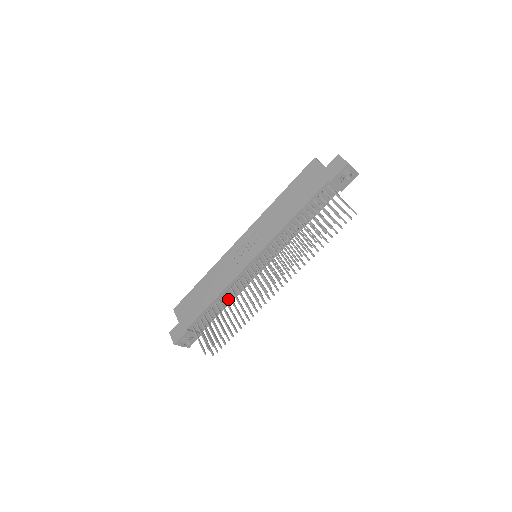
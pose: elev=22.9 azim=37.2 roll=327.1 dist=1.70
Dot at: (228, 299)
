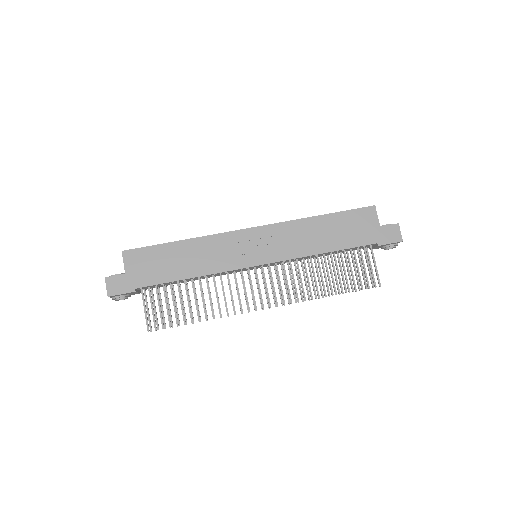
Dot at: (197, 278)
